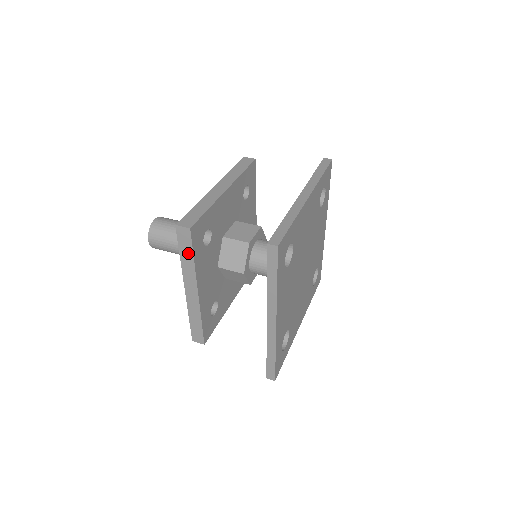
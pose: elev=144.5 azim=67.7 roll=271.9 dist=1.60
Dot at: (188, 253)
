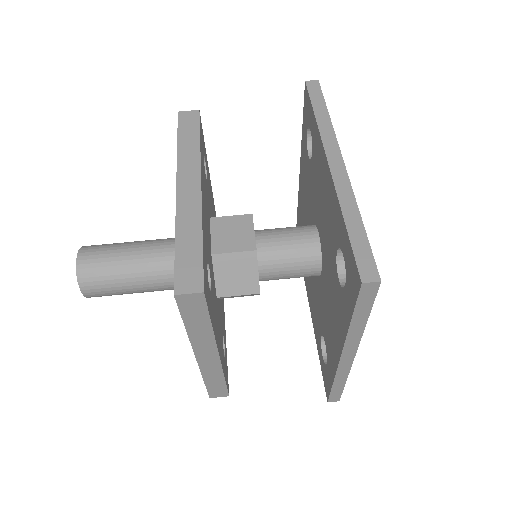
Dot at: (200, 321)
